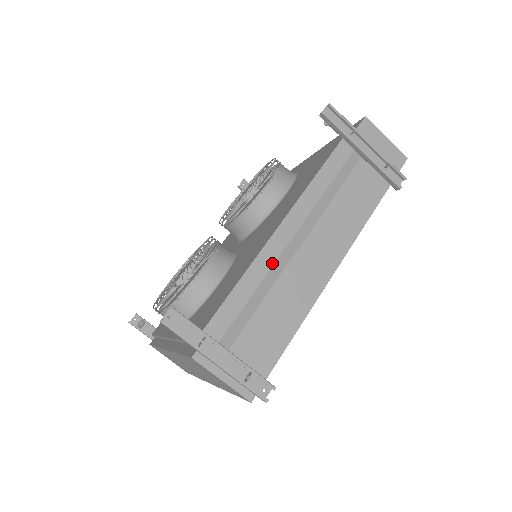
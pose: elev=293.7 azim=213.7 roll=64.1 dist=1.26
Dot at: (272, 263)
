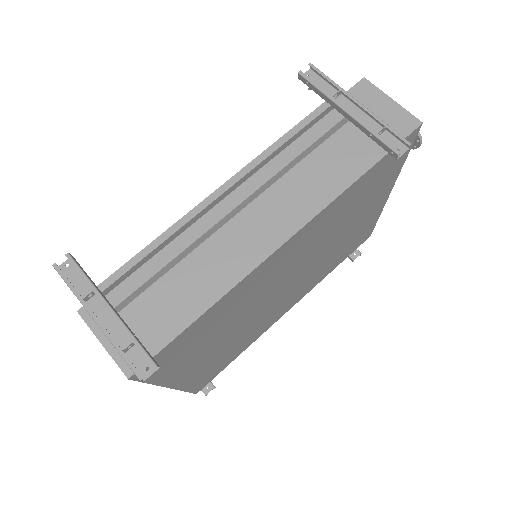
Dot at: (205, 230)
